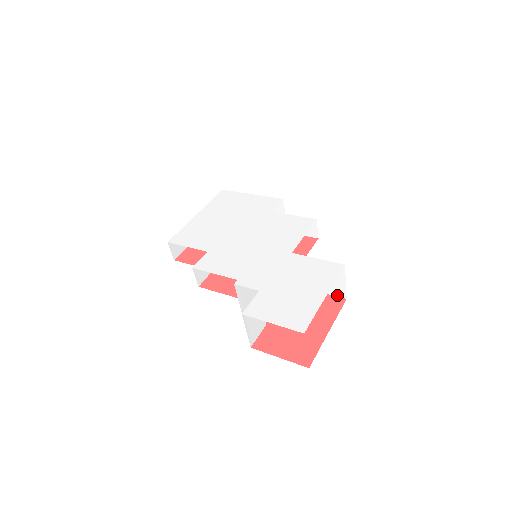
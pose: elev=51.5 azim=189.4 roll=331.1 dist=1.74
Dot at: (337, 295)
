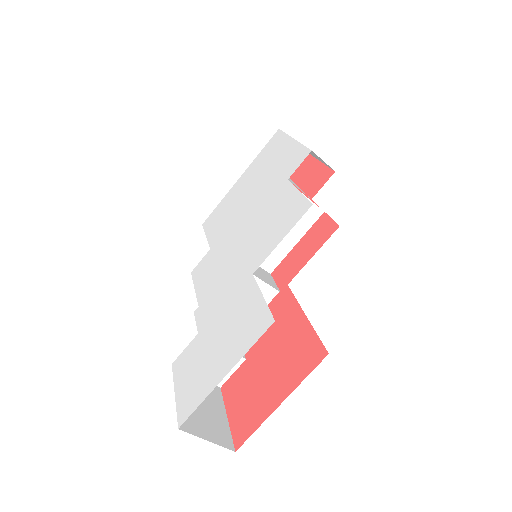
Dot at: (321, 342)
